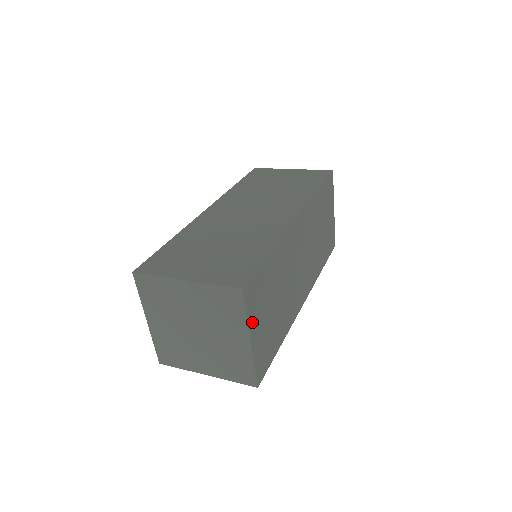
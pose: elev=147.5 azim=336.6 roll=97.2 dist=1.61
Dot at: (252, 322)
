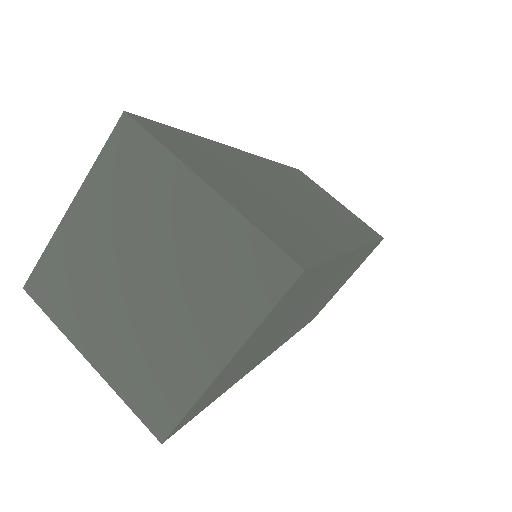
Dot at: (193, 166)
